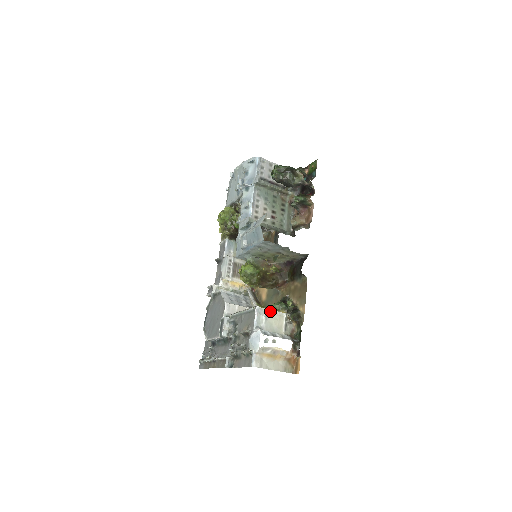
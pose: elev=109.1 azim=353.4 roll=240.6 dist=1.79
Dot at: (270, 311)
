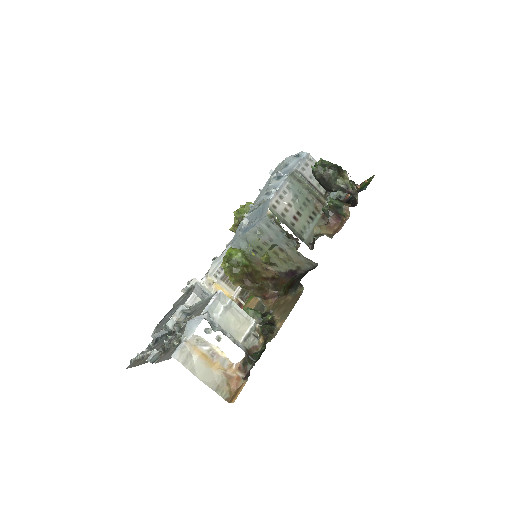
Dot at: (235, 306)
